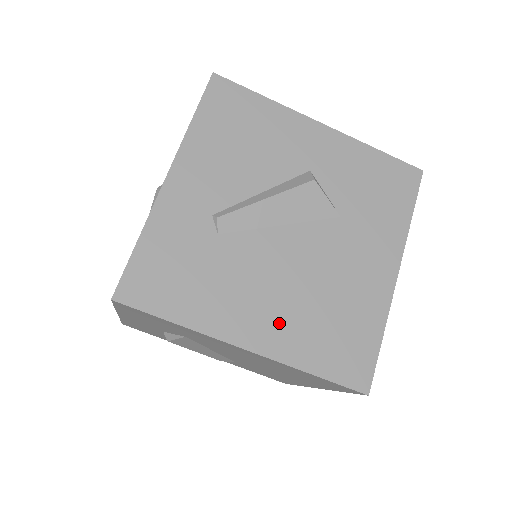
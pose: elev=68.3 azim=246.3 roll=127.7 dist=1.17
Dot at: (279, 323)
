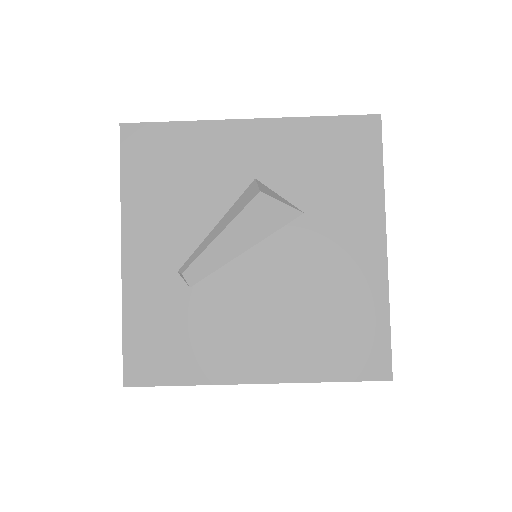
Dot at: (279, 347)
